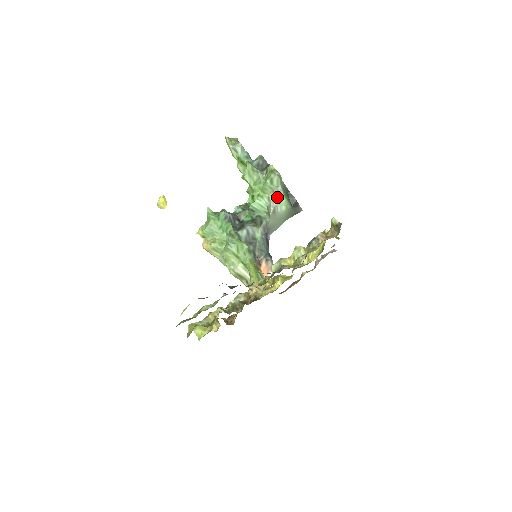
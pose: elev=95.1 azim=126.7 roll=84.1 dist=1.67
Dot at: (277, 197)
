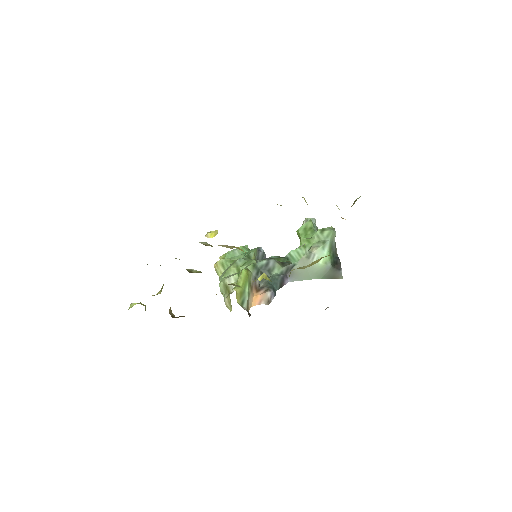
Dot at: (320, 246)
